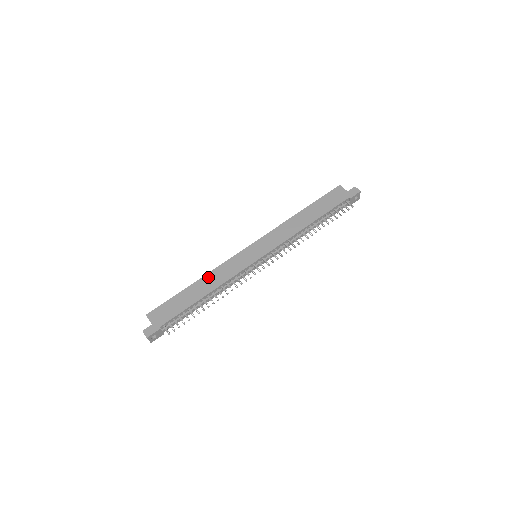
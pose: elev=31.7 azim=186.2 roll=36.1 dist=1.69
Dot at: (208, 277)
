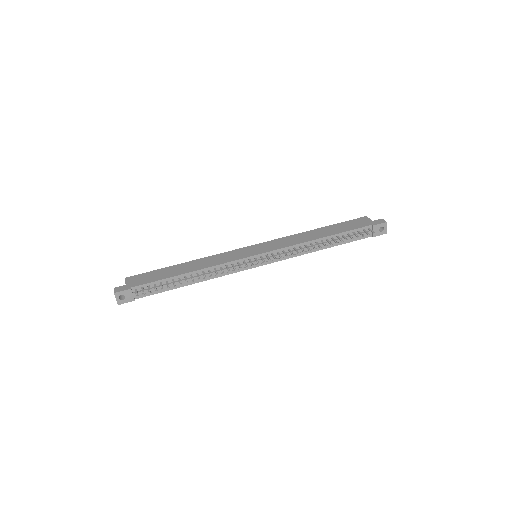
Dot at: (199, 261)
